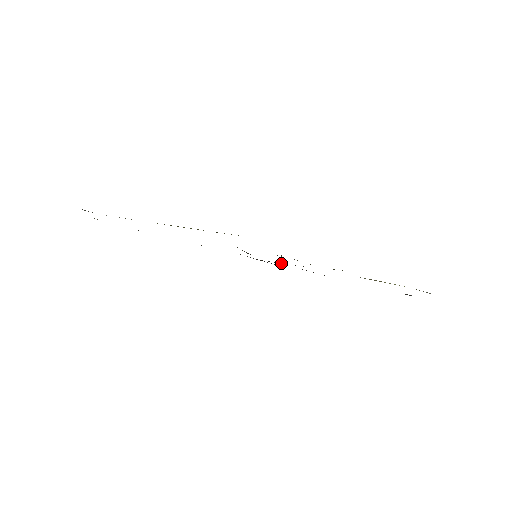
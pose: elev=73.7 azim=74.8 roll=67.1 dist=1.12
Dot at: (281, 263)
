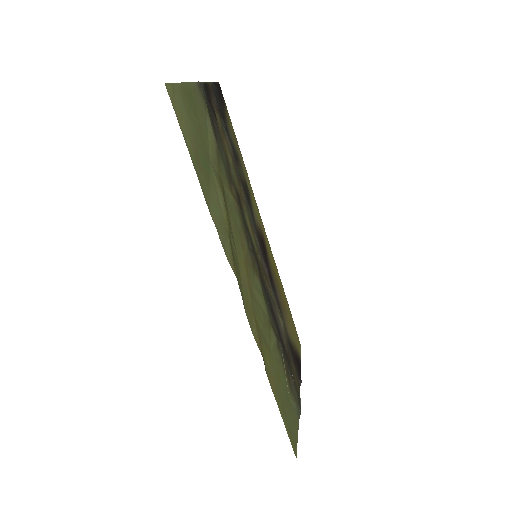
Dot at: (266, 275)
